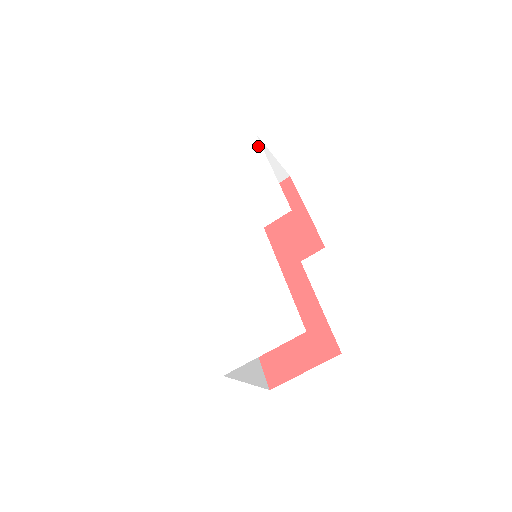
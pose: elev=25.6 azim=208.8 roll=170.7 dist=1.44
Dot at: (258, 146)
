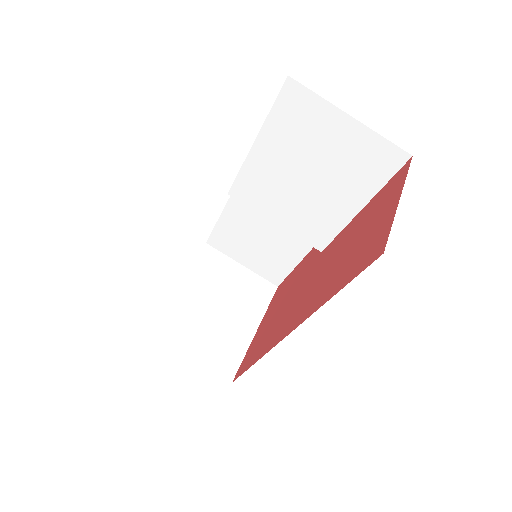
Dot at: occluded
